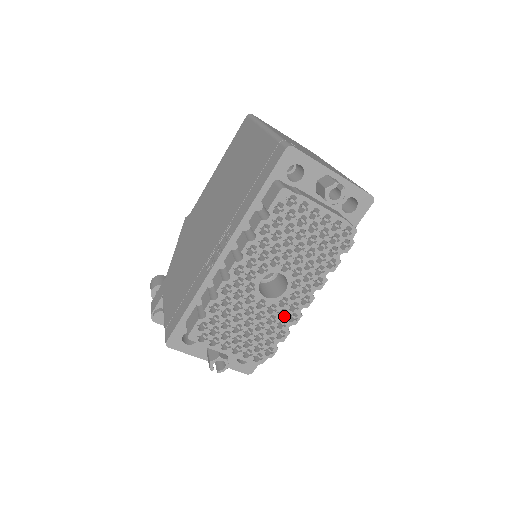
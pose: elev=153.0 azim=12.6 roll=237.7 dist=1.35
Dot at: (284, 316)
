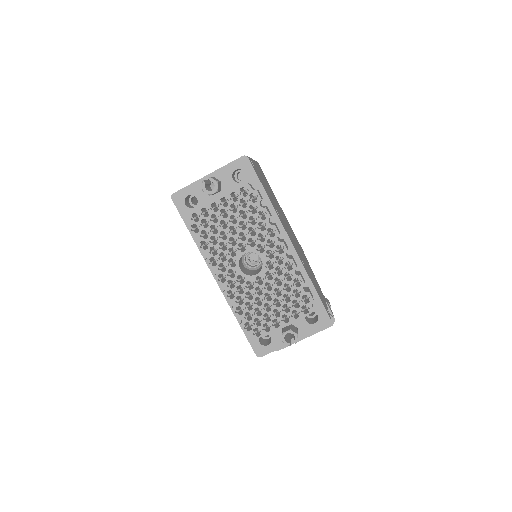
Dot at: (282, 271)
